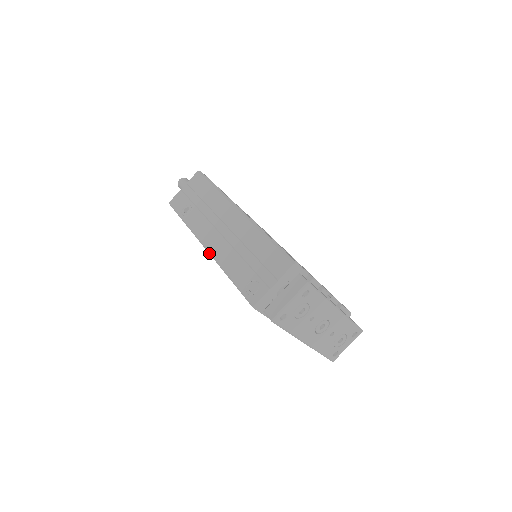
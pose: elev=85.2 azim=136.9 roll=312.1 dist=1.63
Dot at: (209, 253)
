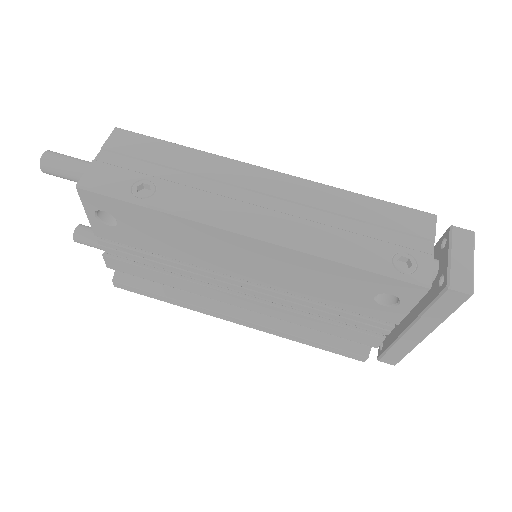
Dot at: (269, 241)
